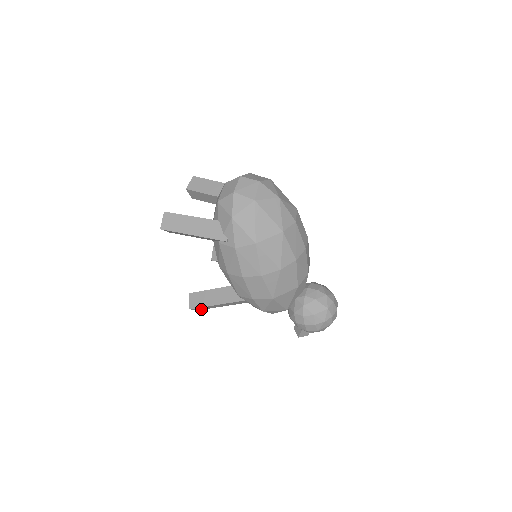
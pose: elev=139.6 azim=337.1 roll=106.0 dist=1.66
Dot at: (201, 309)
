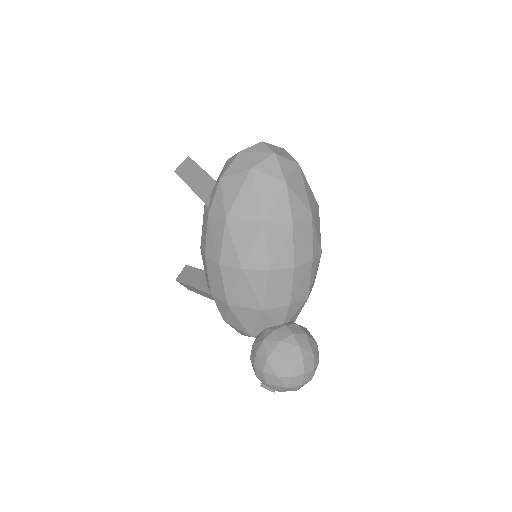
Dot at: (189, 289)
